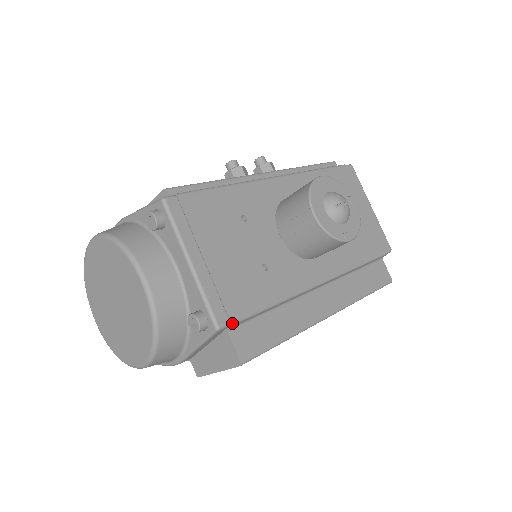
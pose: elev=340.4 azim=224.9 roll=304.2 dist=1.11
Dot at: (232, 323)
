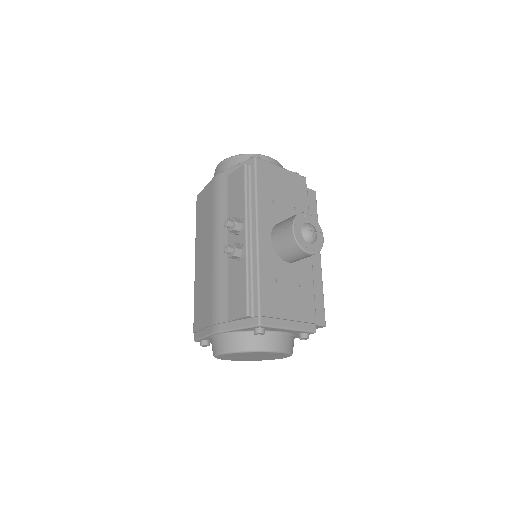
Dot at: occluded
